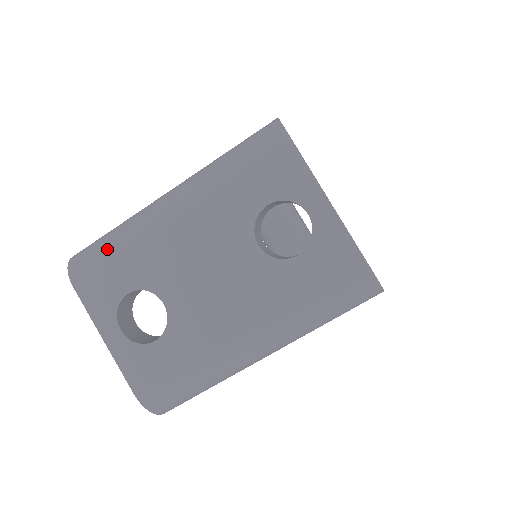
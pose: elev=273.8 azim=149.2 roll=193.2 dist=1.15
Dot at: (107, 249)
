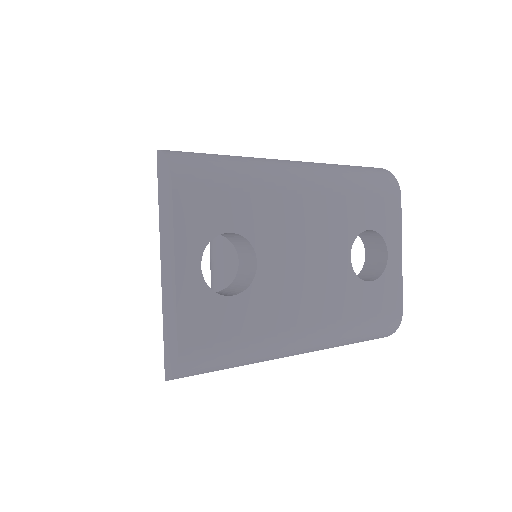
Dot at: (228, 174)
